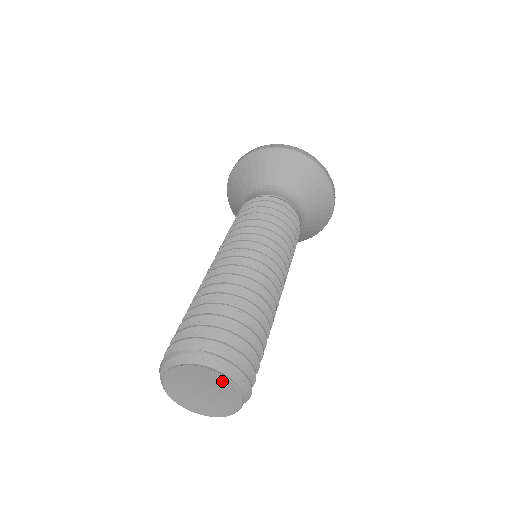
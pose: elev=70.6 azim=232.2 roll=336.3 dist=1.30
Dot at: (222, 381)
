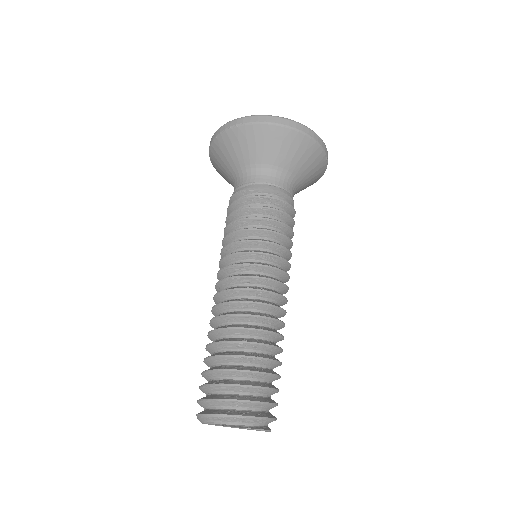
Dot at: (247, 428)
